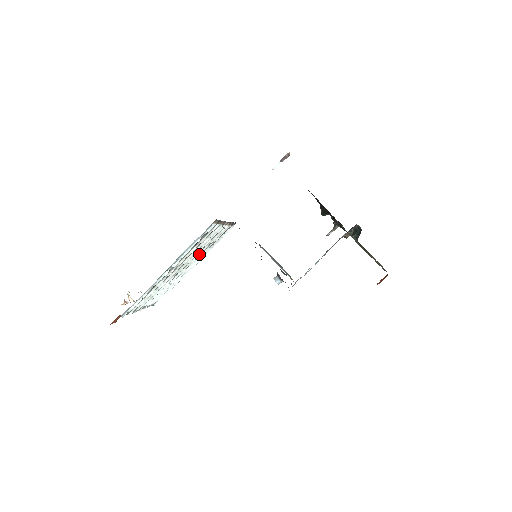
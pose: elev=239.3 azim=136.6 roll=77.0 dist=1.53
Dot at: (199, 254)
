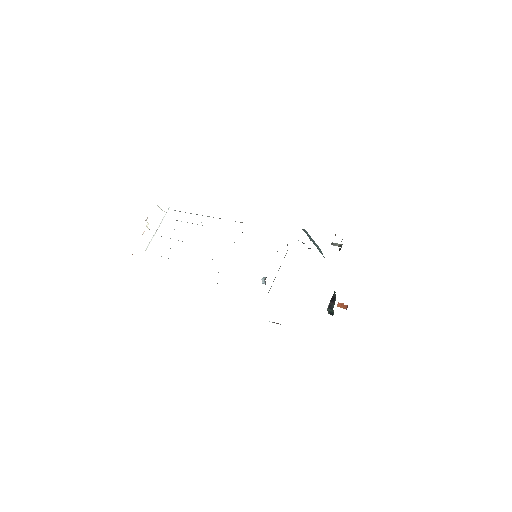
Dot at: occluded
